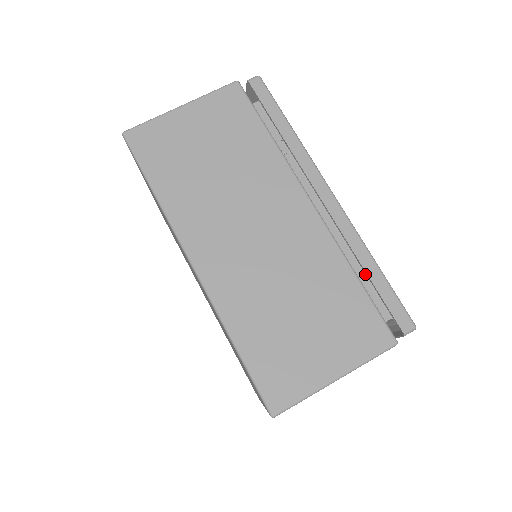
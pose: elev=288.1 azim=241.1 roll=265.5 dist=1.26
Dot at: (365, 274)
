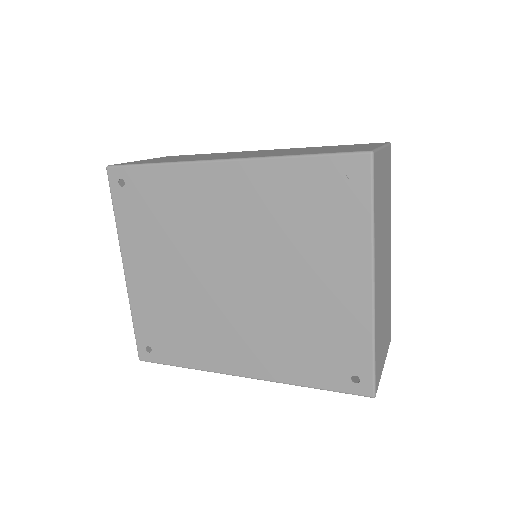
Dot at: occluded
